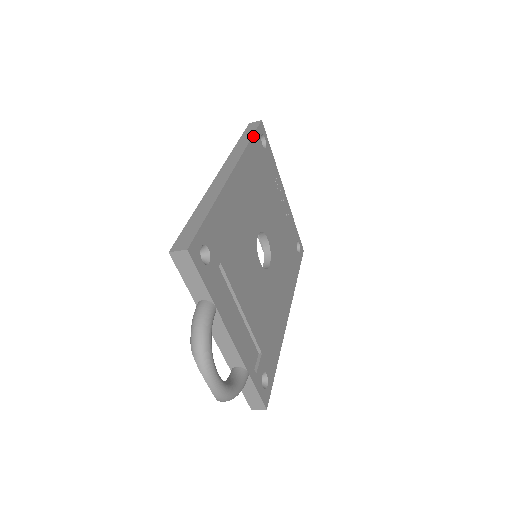
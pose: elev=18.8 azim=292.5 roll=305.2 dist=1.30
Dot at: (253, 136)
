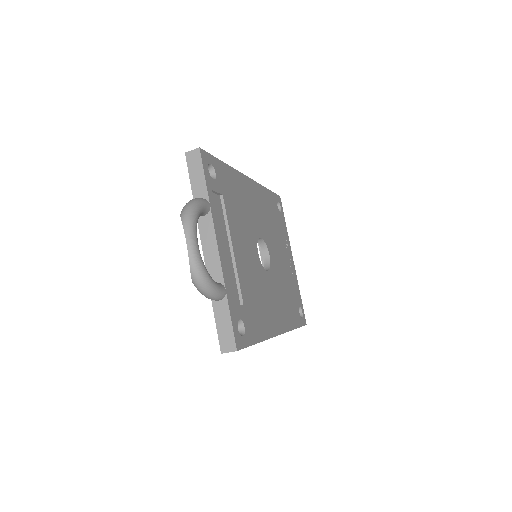
Dot at: (270, 191)
